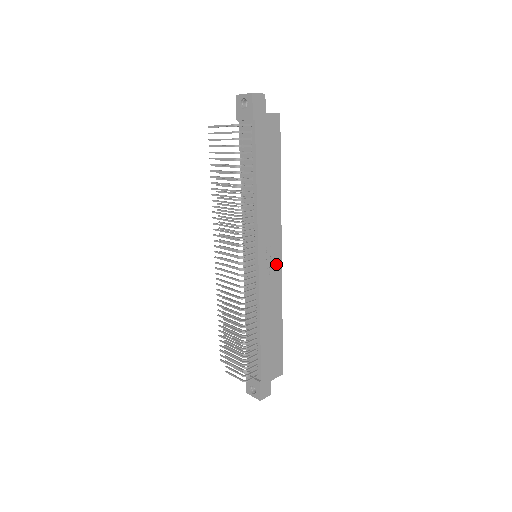
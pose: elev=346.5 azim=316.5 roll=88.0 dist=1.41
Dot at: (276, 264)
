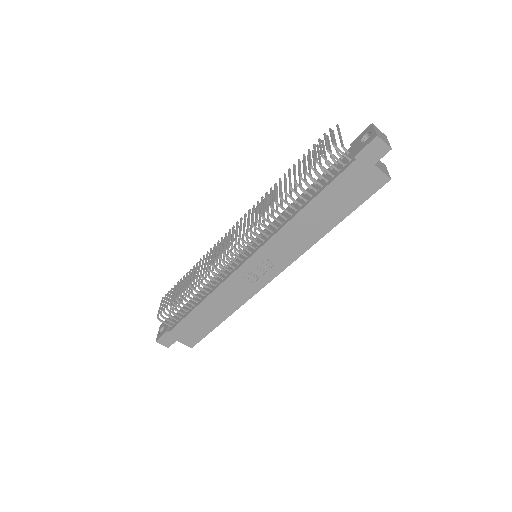
Dot at: (261, 279)
